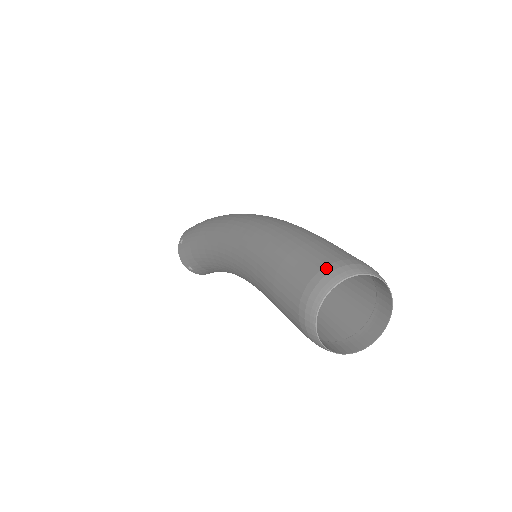
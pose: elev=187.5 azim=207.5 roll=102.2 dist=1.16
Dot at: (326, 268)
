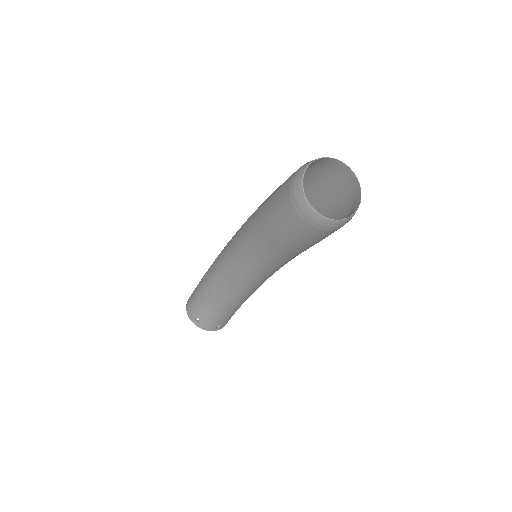
Dot at: occluded
